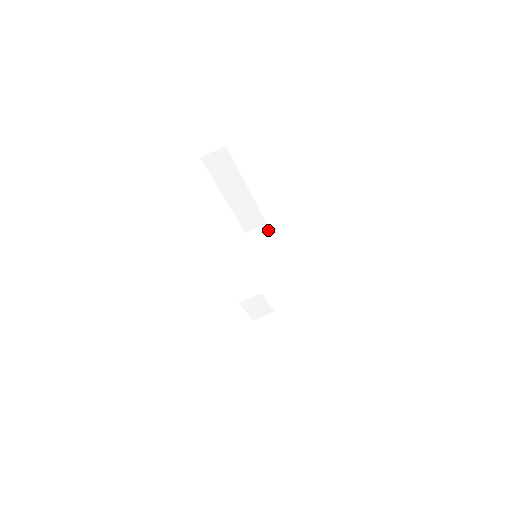
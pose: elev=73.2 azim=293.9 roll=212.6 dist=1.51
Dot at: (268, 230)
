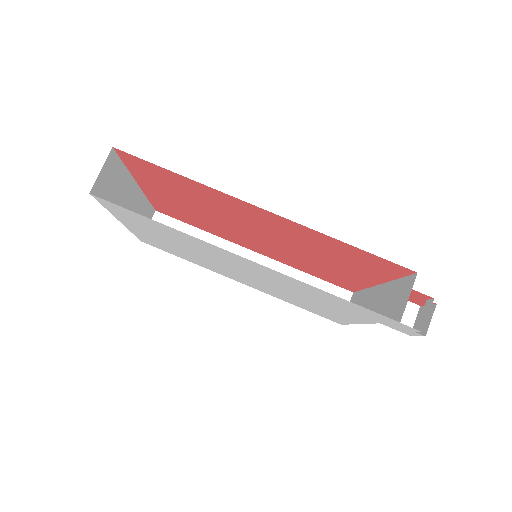
Dot at: (166, 216)
